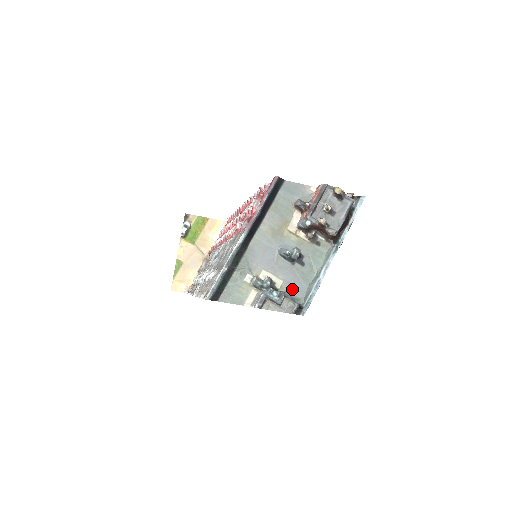
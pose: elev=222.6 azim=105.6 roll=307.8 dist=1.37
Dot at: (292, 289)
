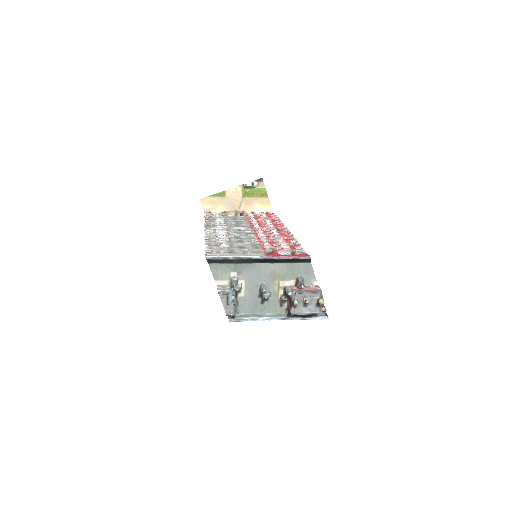
Dot at: (243, 305)
